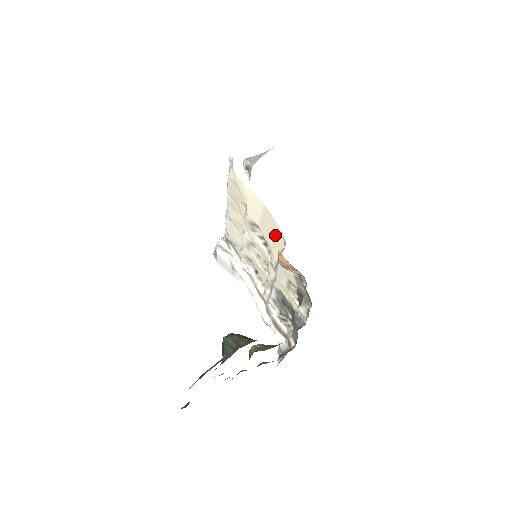
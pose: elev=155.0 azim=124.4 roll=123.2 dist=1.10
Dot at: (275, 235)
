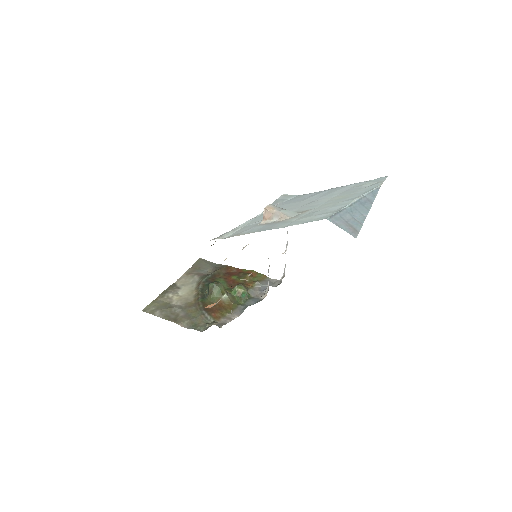
Dot at: occluded
